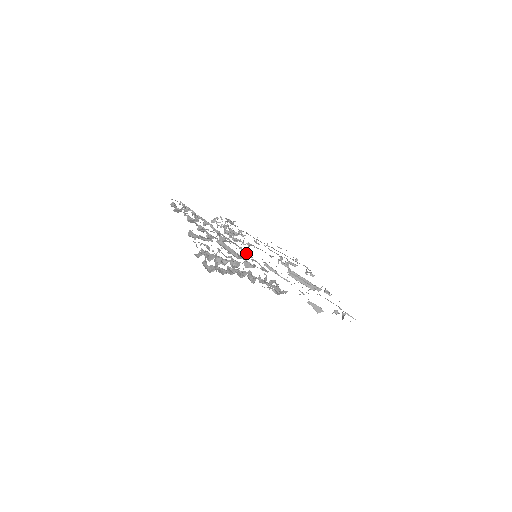
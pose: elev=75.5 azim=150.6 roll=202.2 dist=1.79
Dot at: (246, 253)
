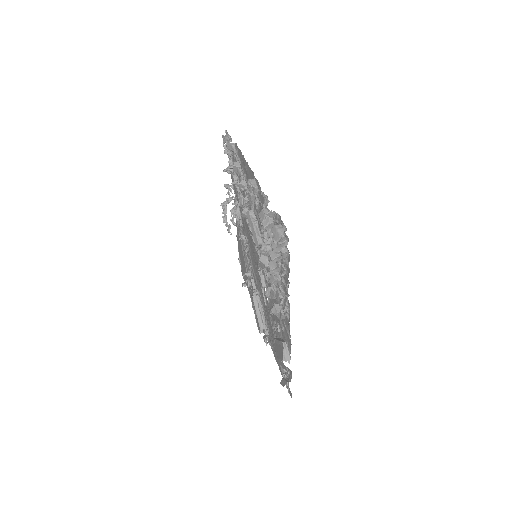
Dot at: (256, 246)
